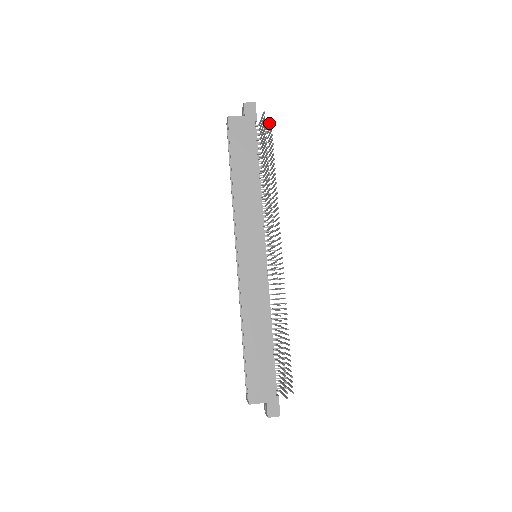
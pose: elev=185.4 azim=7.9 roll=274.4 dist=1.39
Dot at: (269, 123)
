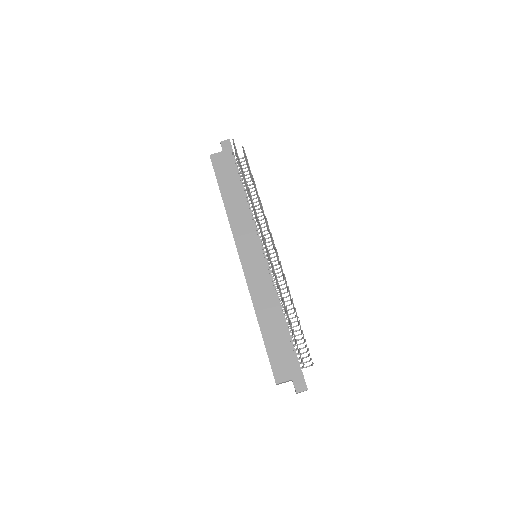
Dot at: occluded
